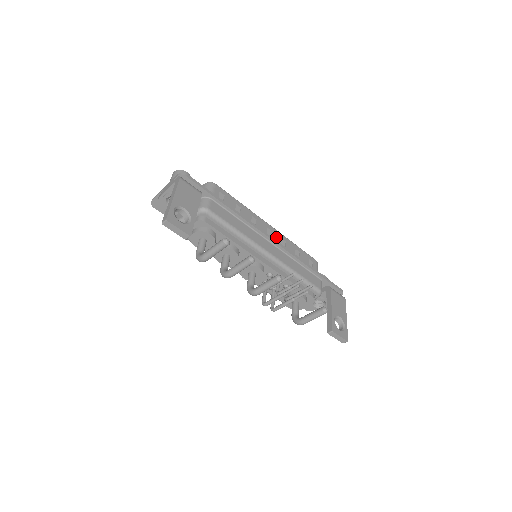
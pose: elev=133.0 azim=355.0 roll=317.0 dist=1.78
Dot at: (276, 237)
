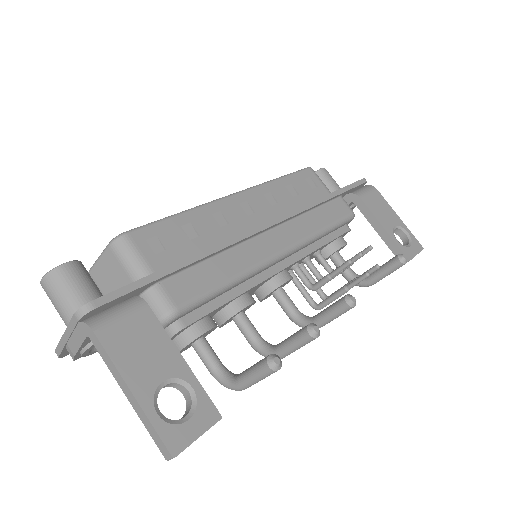
Dot at: (259, 203)
